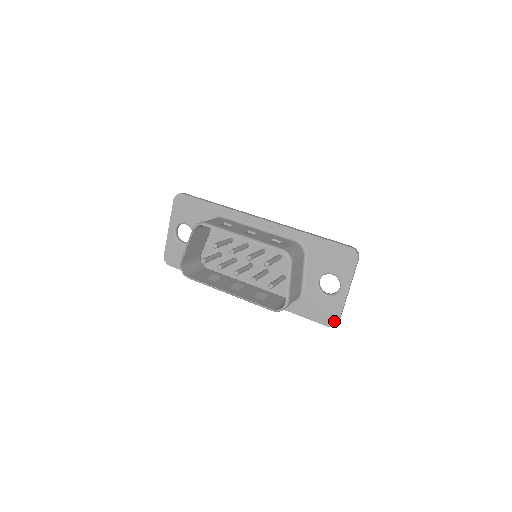
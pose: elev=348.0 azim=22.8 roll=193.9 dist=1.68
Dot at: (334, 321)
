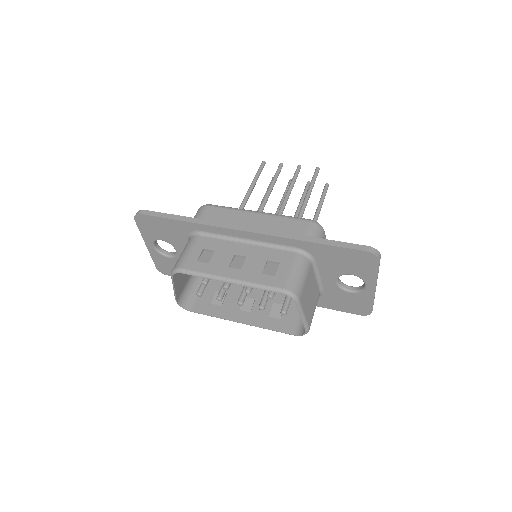
Dot at: (367, 311)
